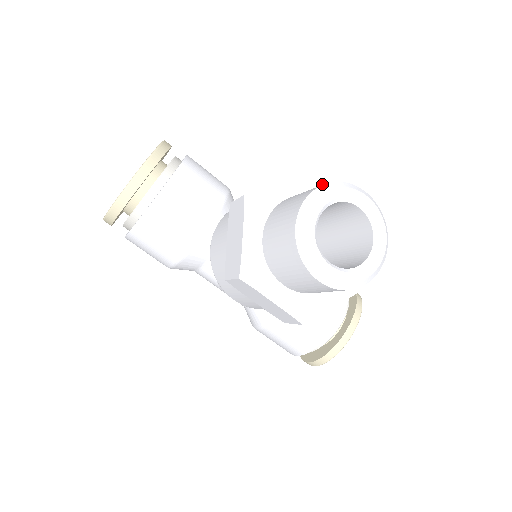
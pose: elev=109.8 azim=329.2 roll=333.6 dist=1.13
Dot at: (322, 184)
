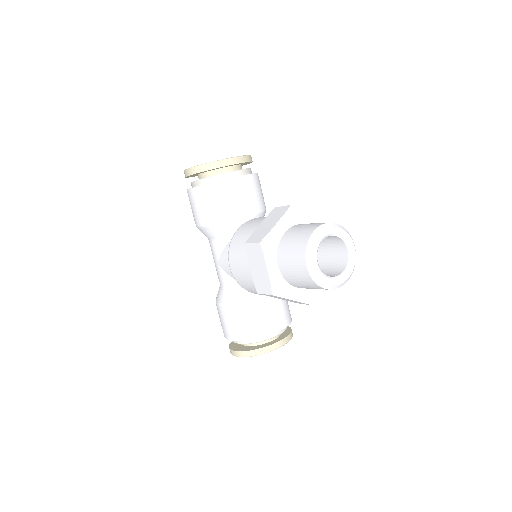
Dot at: occluded
